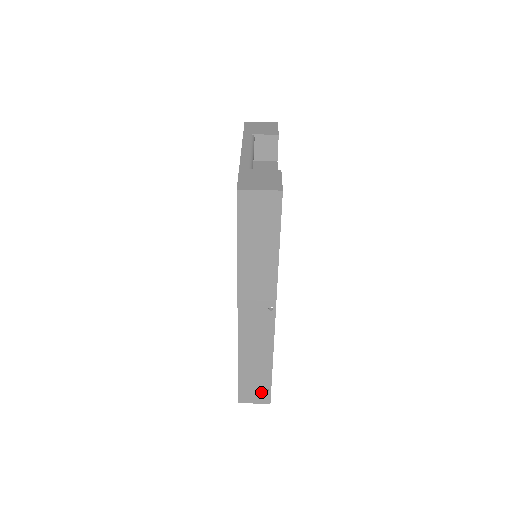
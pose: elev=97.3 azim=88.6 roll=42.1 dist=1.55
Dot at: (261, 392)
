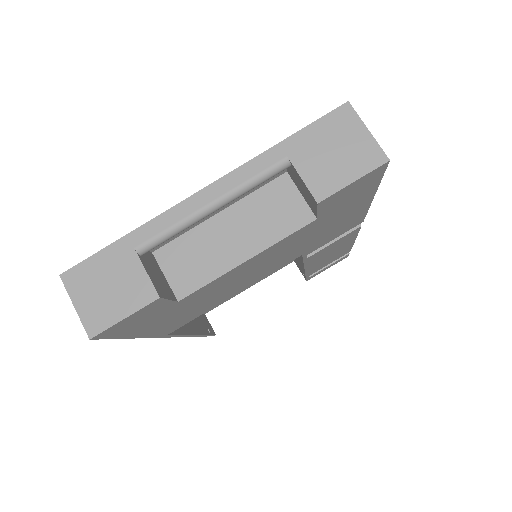
Dot at: occluded
